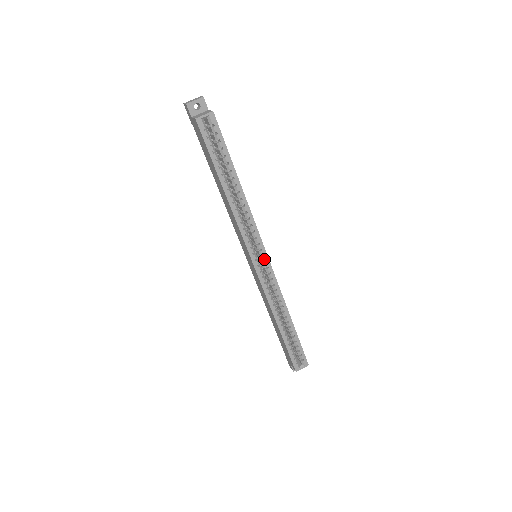
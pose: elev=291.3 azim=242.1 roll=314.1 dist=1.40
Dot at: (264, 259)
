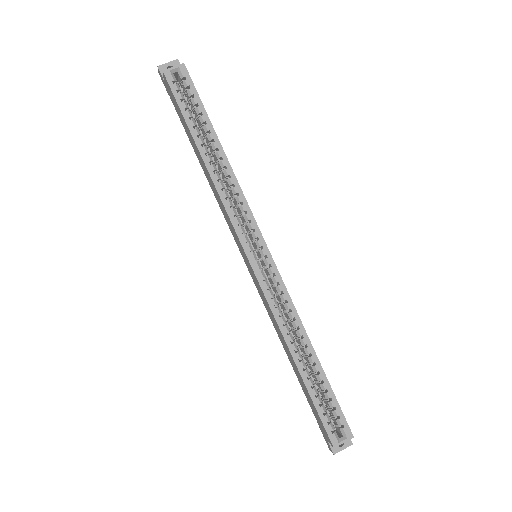
Dot at: (263, 253)
